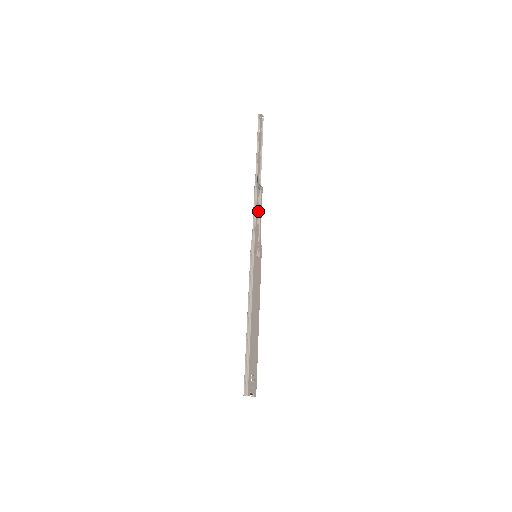
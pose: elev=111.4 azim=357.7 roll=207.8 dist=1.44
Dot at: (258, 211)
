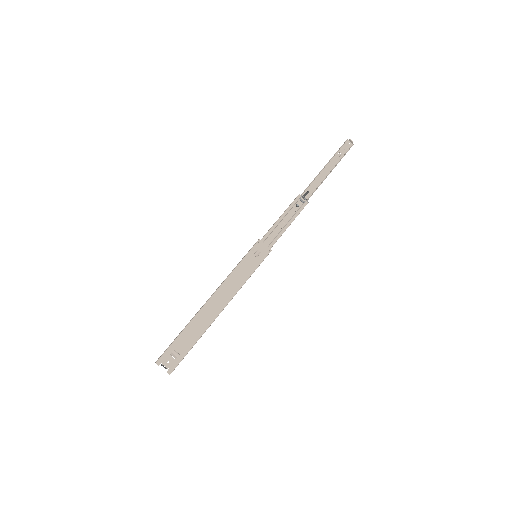
Dot at: (286, 219)
